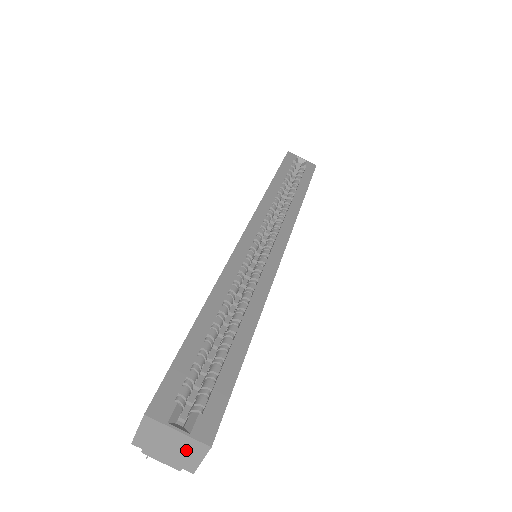
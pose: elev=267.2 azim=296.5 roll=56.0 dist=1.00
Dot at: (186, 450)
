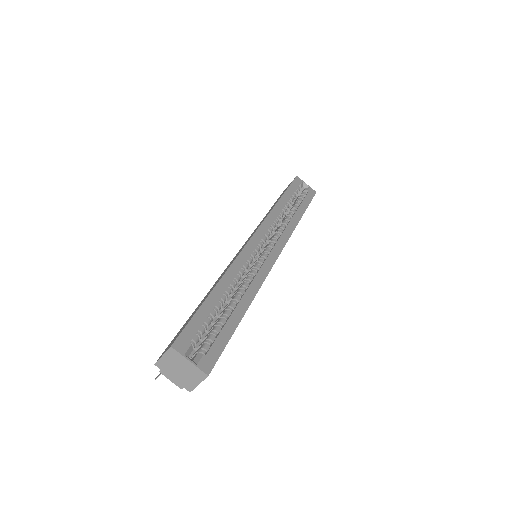
Dot at: (191, 375)
